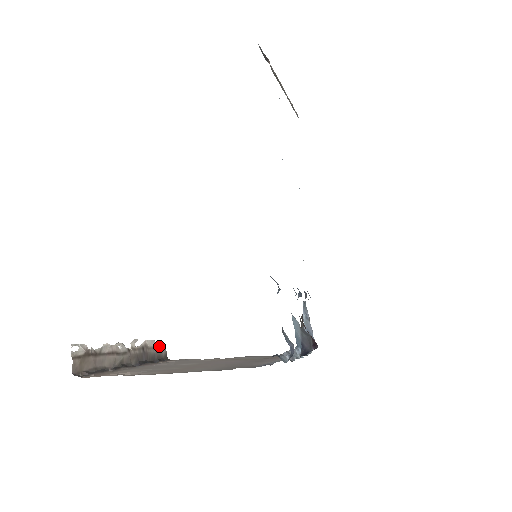
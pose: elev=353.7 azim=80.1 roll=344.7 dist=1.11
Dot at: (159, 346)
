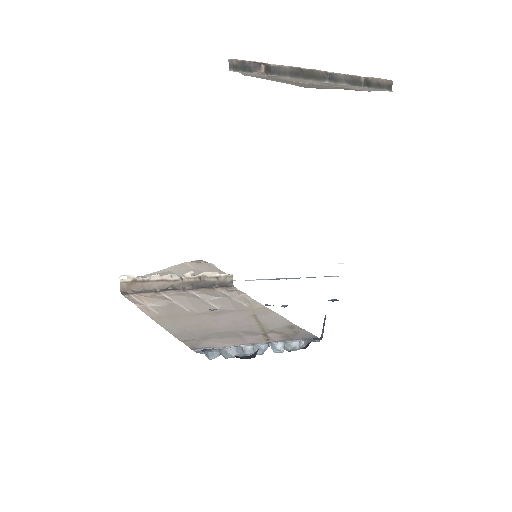
Dot at: (223, 276)
